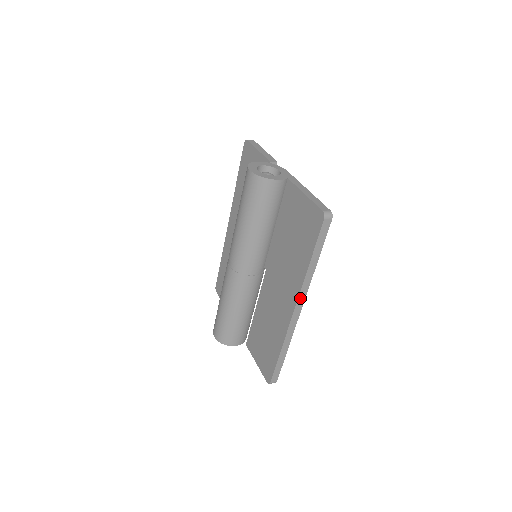
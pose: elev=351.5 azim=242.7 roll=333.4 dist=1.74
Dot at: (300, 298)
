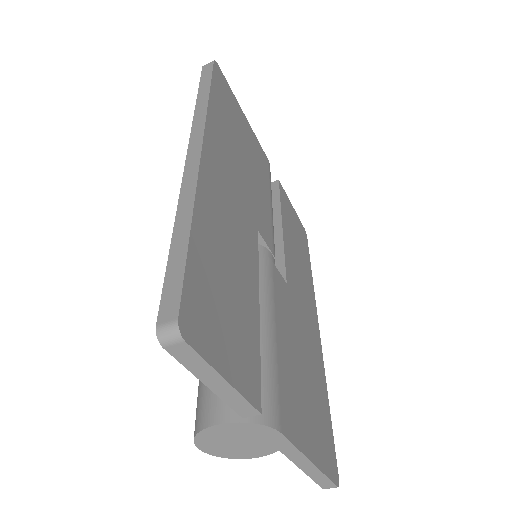
Dot at: (195, 135)
